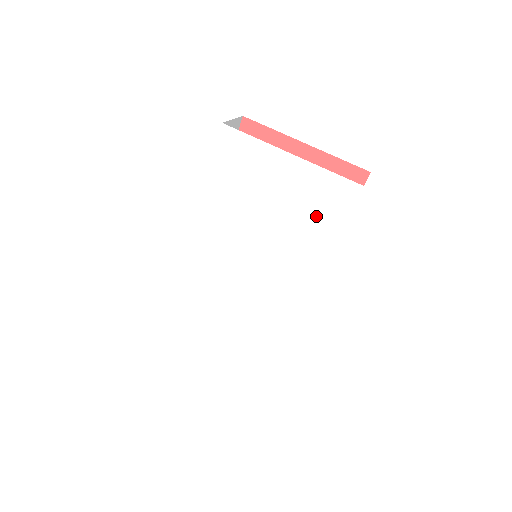
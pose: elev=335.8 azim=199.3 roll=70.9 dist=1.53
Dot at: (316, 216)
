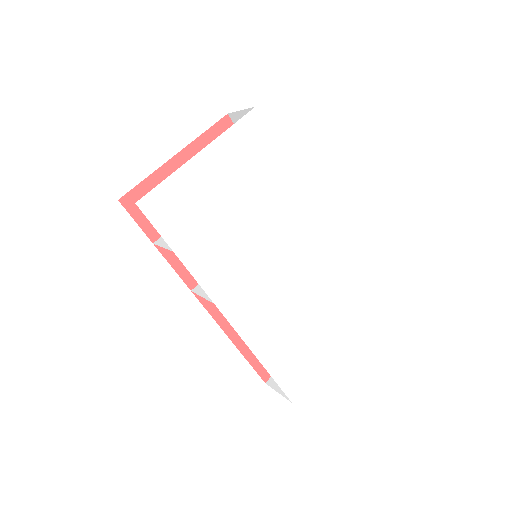
Dot at: (259, 165)
